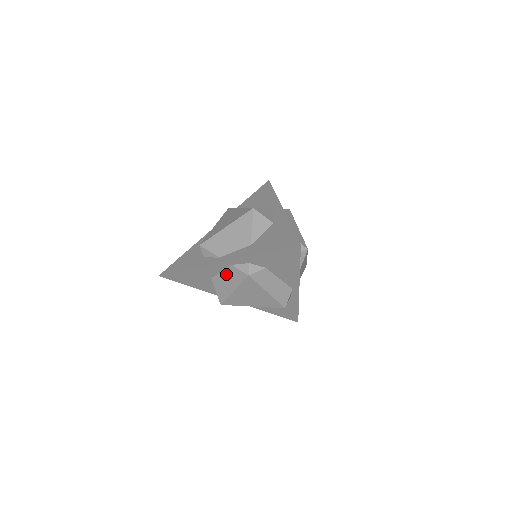
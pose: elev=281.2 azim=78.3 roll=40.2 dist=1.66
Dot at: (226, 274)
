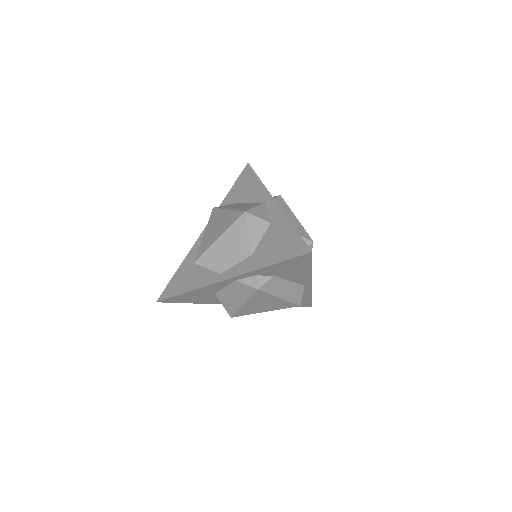
Dot at: (231, 289)
